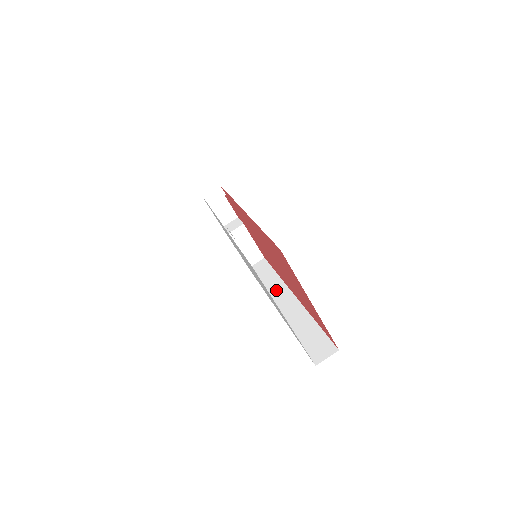
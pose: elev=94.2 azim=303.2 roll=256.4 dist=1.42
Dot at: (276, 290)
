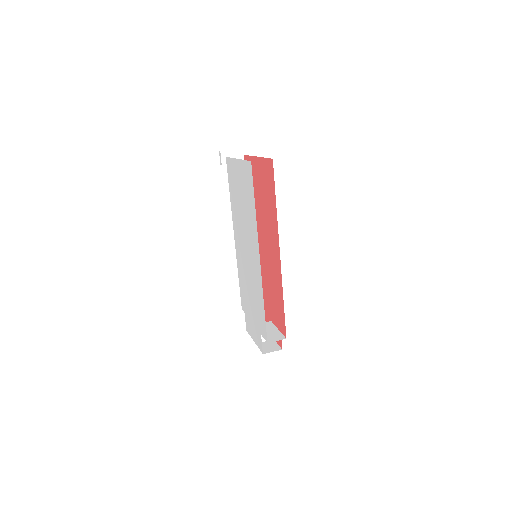
Dot at: occluded
